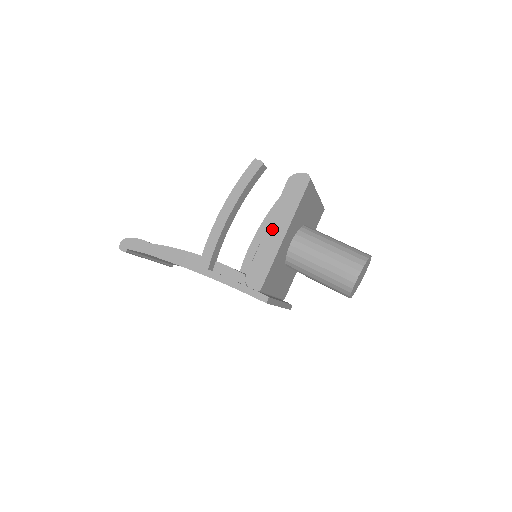
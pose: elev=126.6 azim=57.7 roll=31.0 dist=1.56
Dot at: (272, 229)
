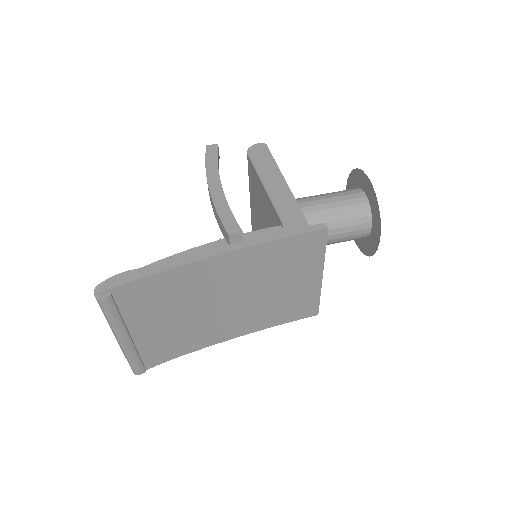
Dot at: (270, 184)
